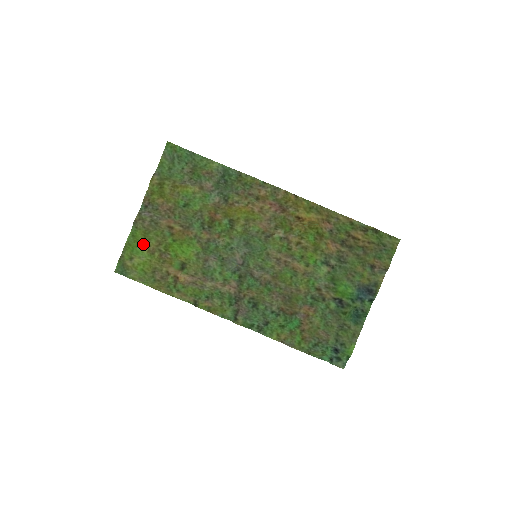
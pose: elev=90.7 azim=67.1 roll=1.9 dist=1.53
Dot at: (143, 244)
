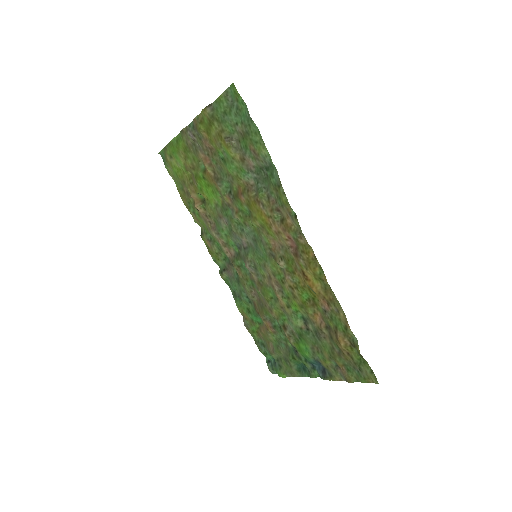
Dot at: (181, 156)
